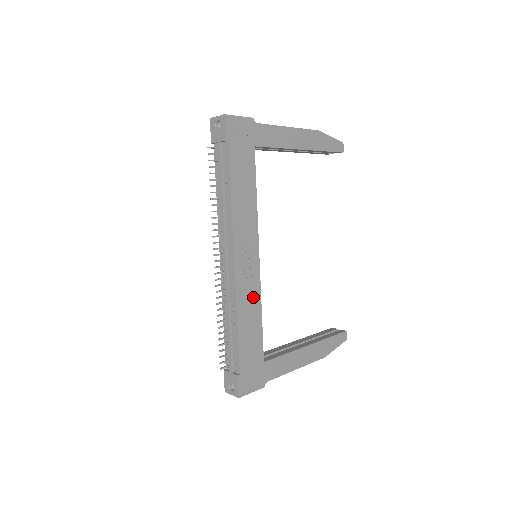
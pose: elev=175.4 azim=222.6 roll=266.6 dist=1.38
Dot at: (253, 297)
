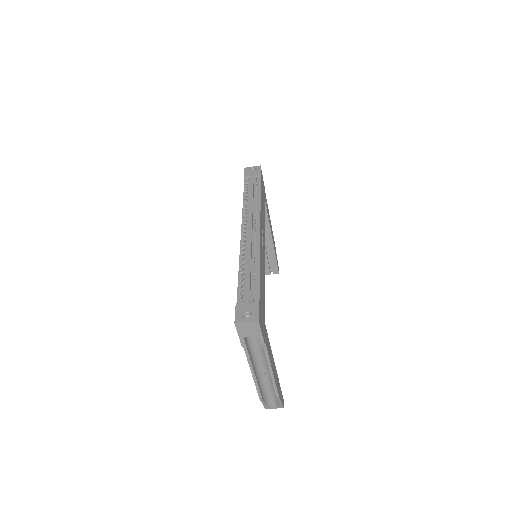
Dot at: (263, 267)
